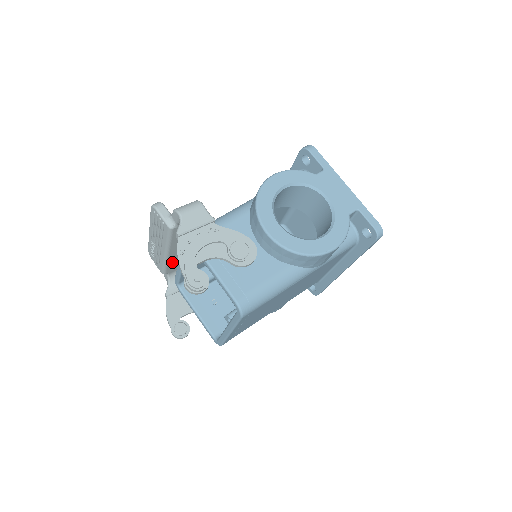
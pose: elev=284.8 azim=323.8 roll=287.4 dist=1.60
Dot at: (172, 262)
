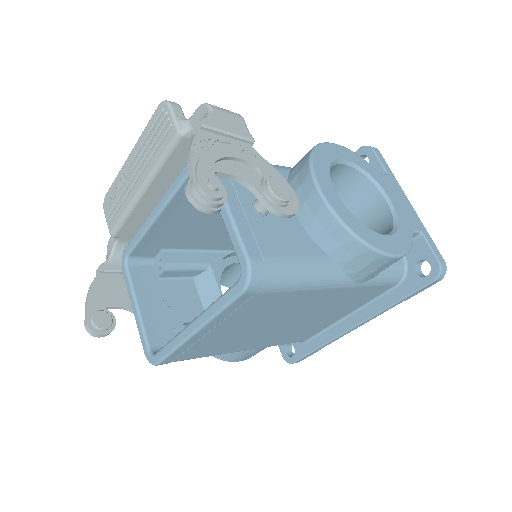
Dot at: (137, 217)
